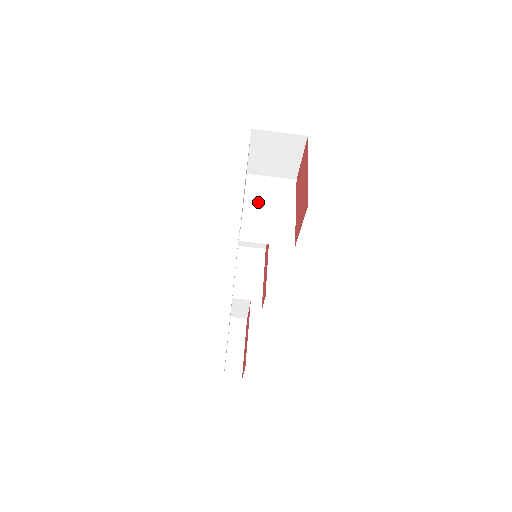
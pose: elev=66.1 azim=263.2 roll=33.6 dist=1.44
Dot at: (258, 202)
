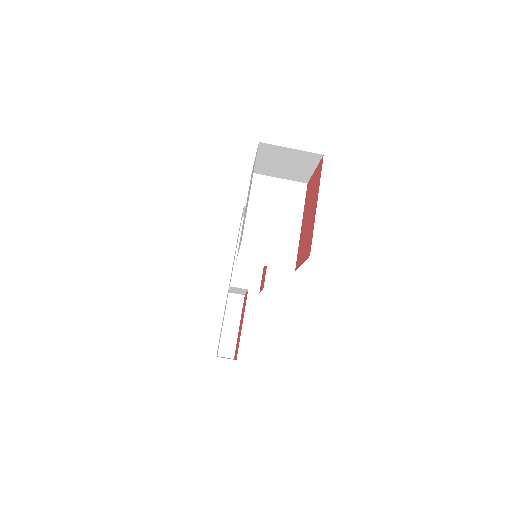
Dot at: (261, 212)
